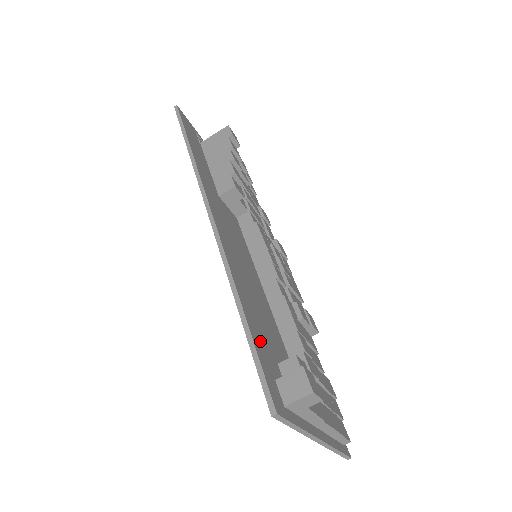
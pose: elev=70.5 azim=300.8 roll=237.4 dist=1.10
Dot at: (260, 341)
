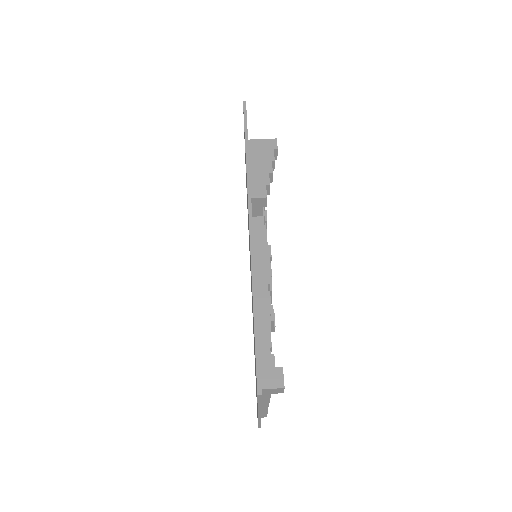
Dot at: occluded
